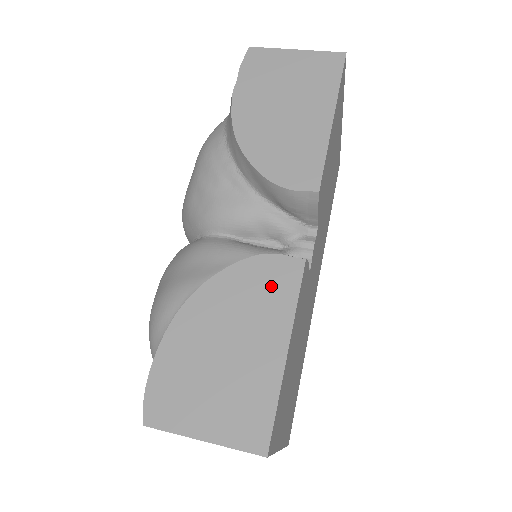
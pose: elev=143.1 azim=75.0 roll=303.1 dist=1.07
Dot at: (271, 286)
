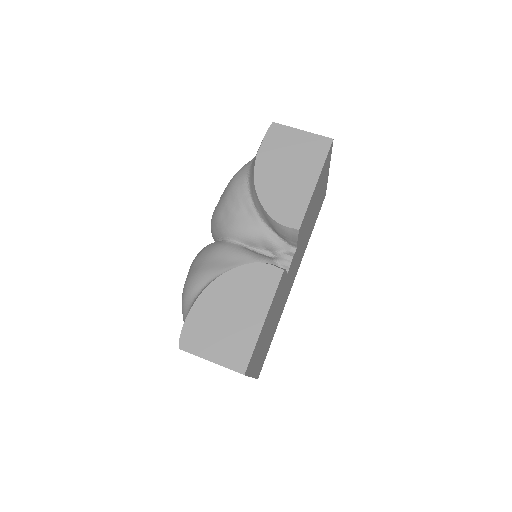
Dot at: (261, 282)
